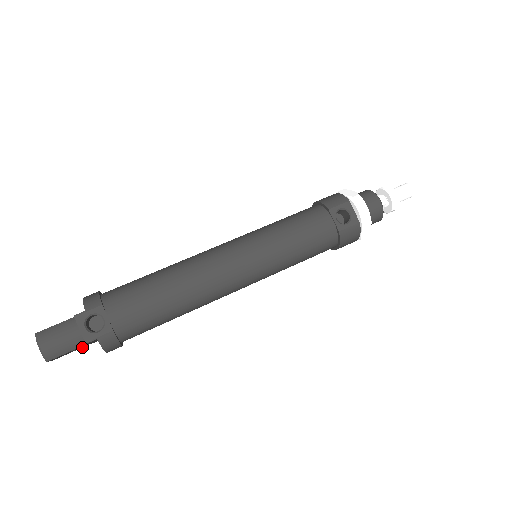
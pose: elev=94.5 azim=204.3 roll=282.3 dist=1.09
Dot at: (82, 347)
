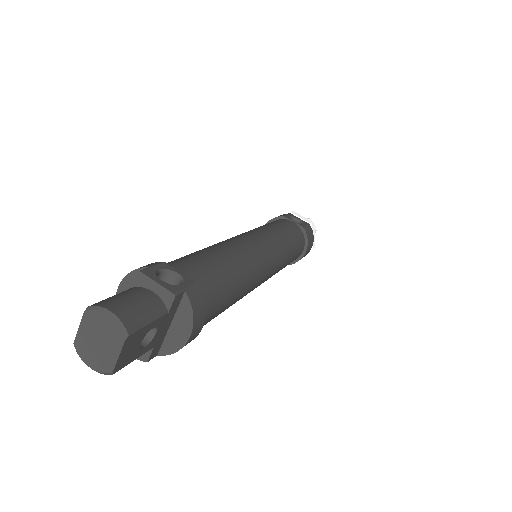
Dot at: (143, 353)
